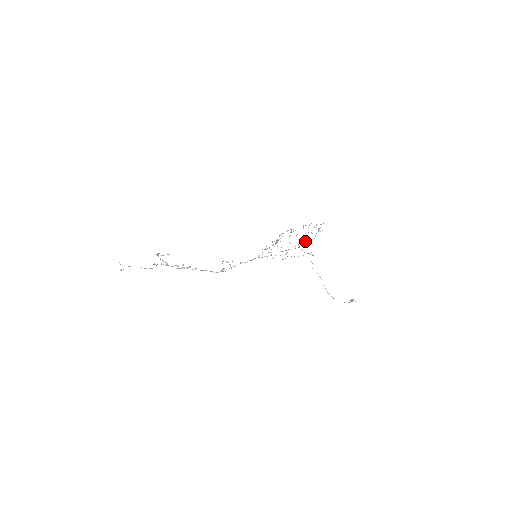
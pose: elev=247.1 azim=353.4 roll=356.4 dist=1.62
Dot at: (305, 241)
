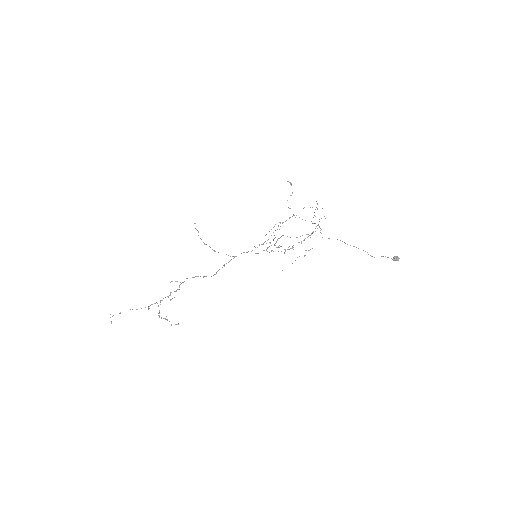
Dot at: (290, 195)
